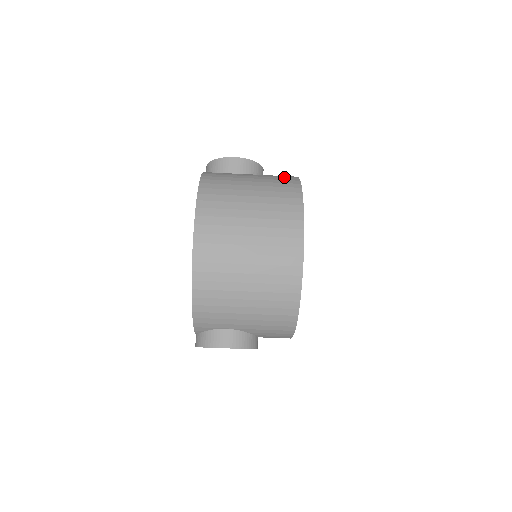
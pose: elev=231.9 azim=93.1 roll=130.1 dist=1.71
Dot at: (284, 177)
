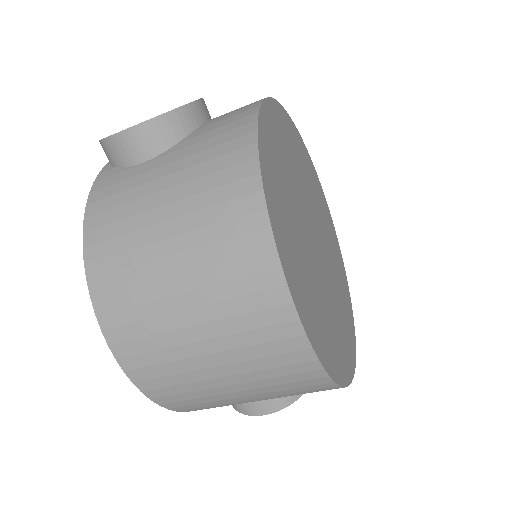
Dot at: (227, 150)
